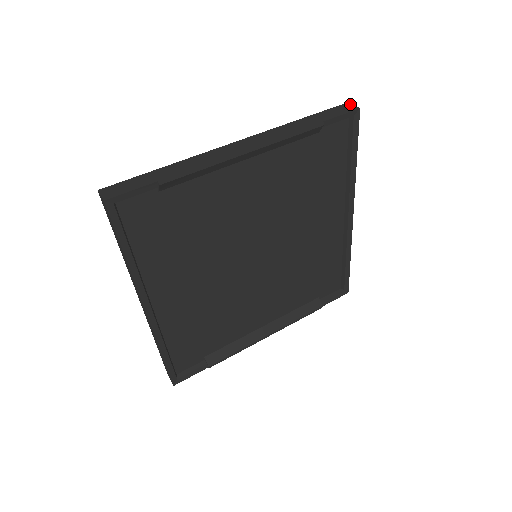
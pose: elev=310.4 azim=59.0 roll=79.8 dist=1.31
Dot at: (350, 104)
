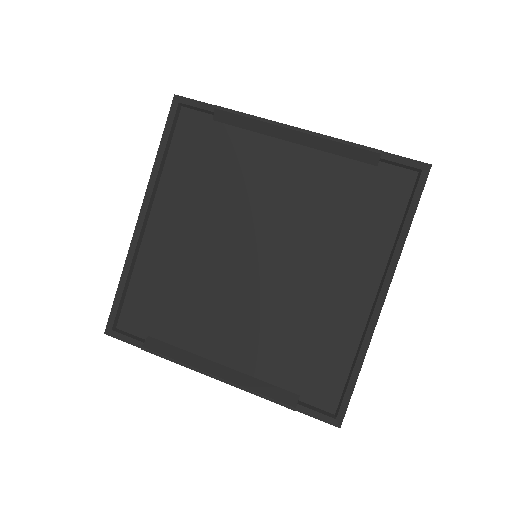
Dot at: occluded
